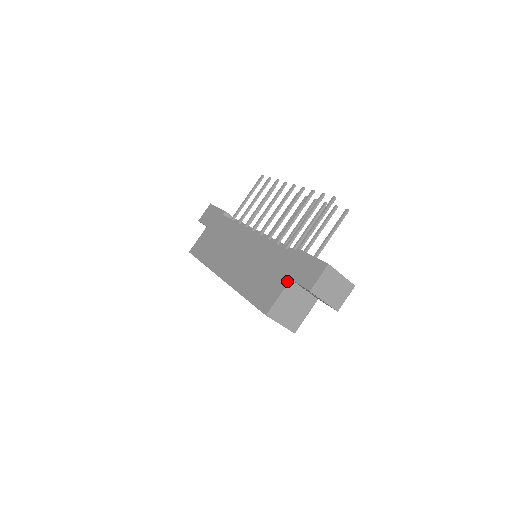
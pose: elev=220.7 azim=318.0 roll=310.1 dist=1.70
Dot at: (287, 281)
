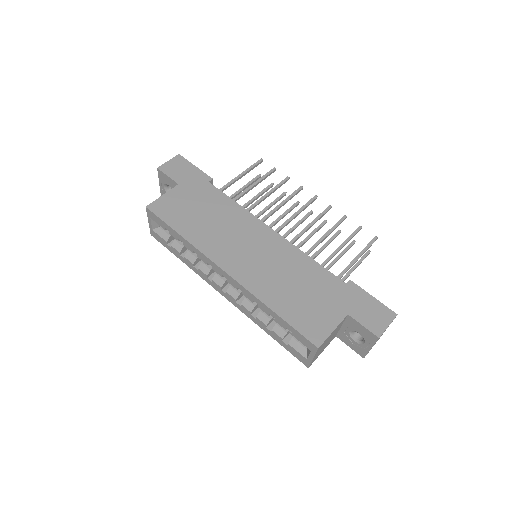
Dot at: (343, 315)
